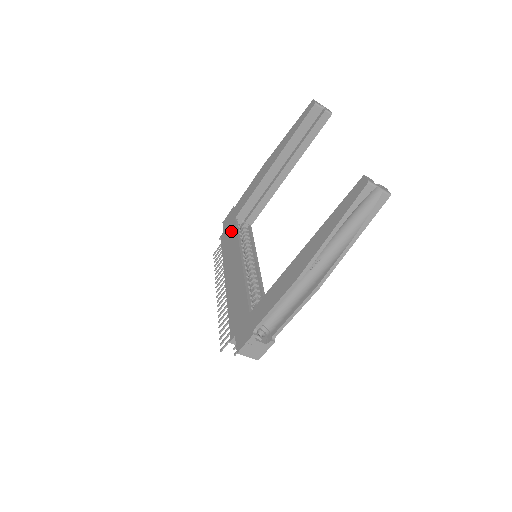
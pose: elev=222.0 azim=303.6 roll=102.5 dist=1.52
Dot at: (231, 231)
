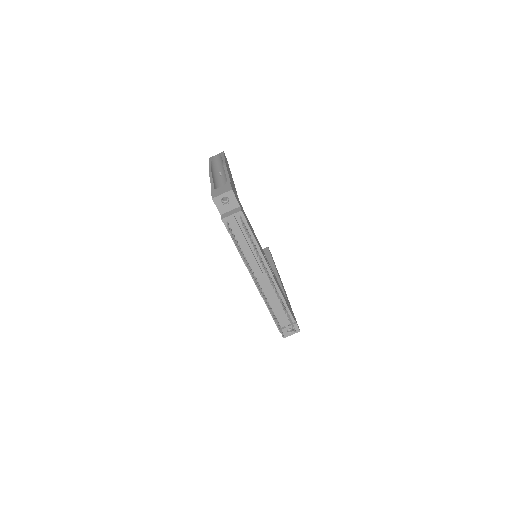
Dot at: occluded
